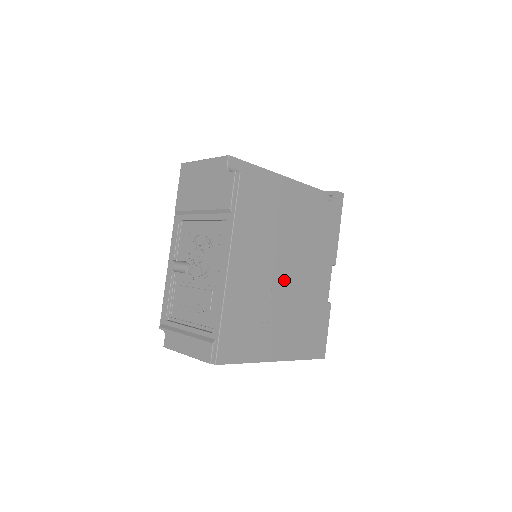
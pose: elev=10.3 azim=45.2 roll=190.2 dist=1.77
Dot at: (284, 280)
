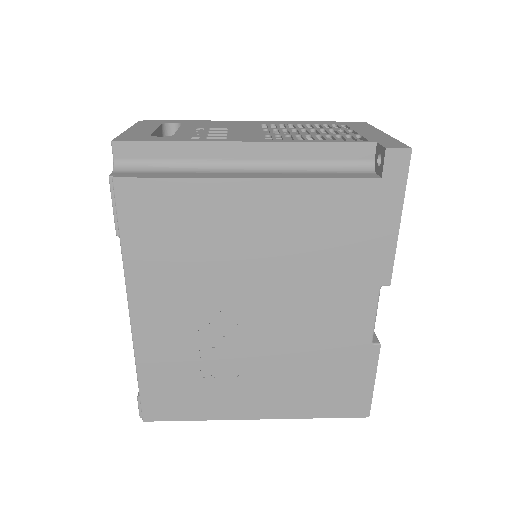
Dot at: (253, 321)
